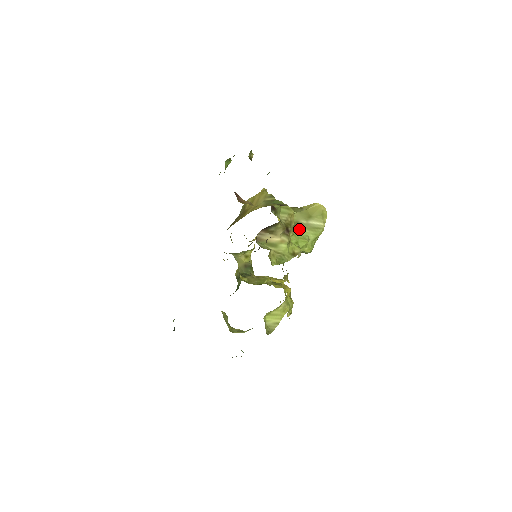
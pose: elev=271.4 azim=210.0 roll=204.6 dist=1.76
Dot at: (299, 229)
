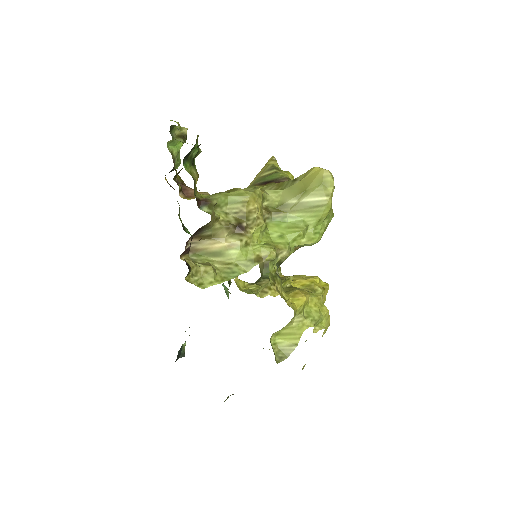
Dot at: (286, 214)
